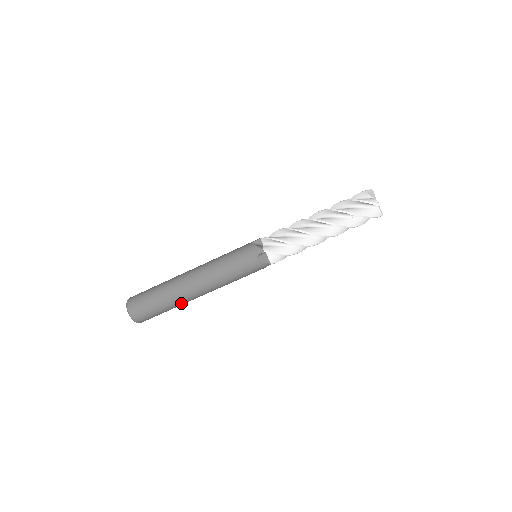
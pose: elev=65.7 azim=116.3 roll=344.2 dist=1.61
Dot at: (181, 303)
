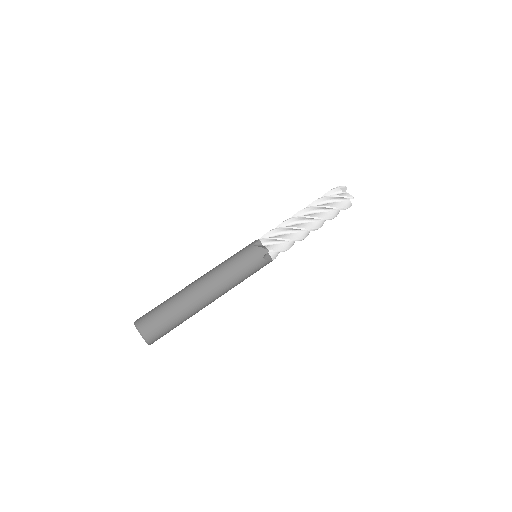
Dot at: (188, 305)
